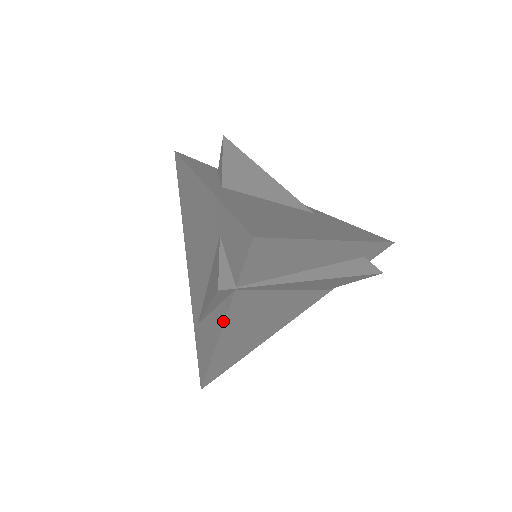
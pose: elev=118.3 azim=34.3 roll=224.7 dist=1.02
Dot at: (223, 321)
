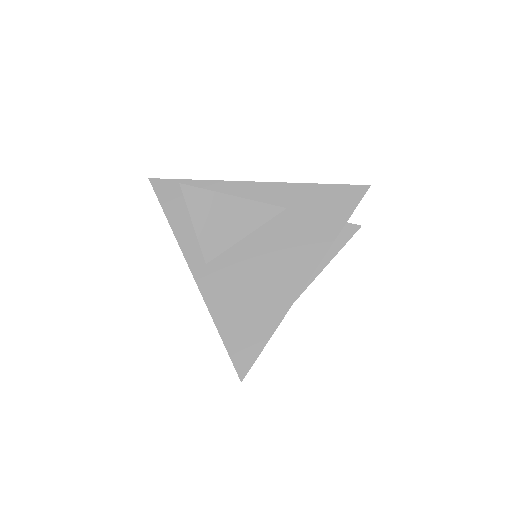
Dot at: occluded
